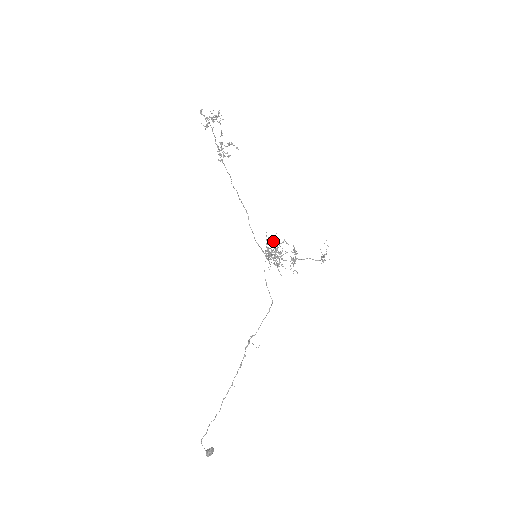
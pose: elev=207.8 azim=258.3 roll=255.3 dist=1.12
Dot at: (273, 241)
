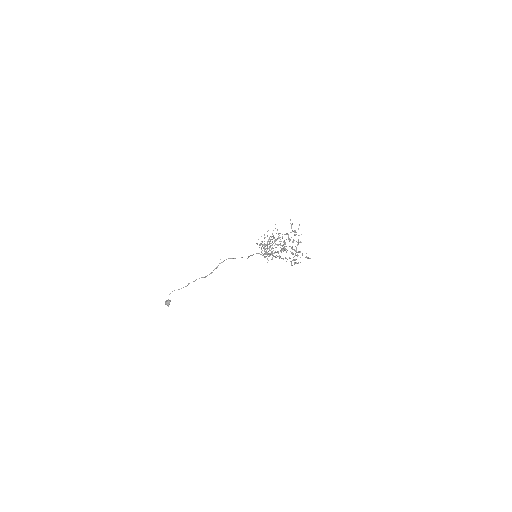
Dot at: occluded
